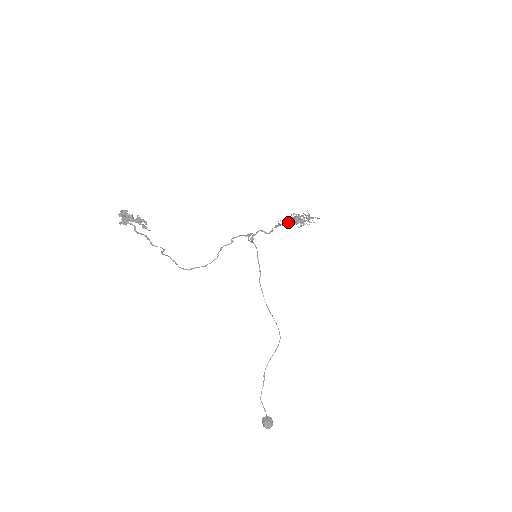
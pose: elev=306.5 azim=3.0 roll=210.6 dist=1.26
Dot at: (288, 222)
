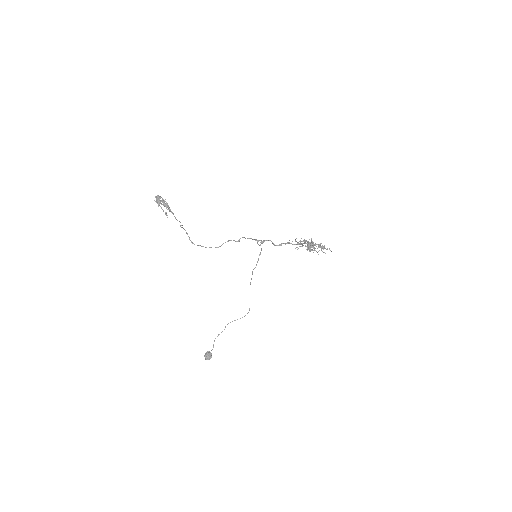
Dot at: (299, 244)
